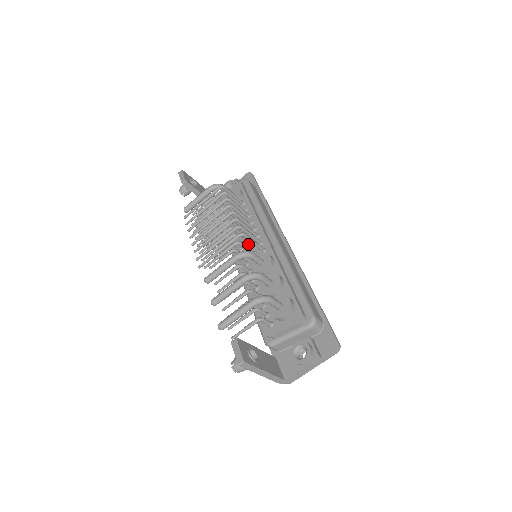
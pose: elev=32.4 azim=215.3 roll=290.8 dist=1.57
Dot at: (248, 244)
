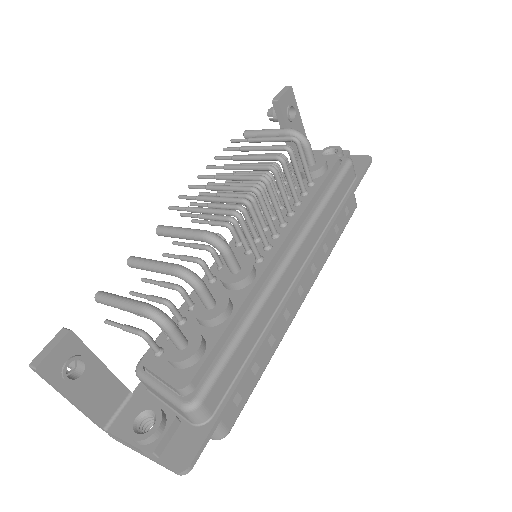
Dot at: (254, 234)
